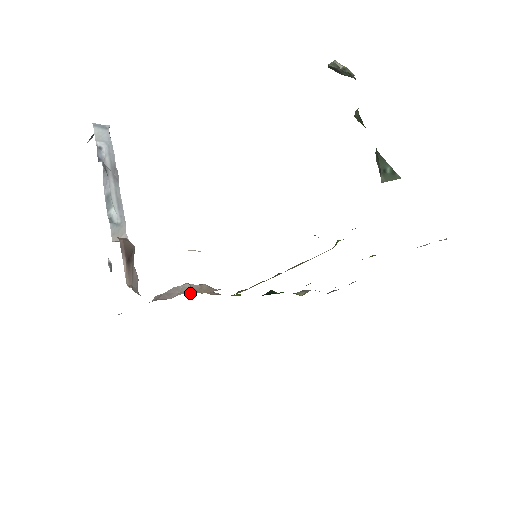
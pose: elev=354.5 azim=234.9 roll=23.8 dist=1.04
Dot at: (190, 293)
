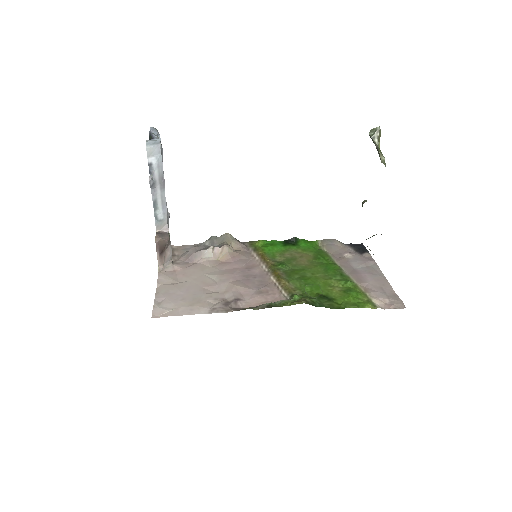
Dot at: (219, 244)
